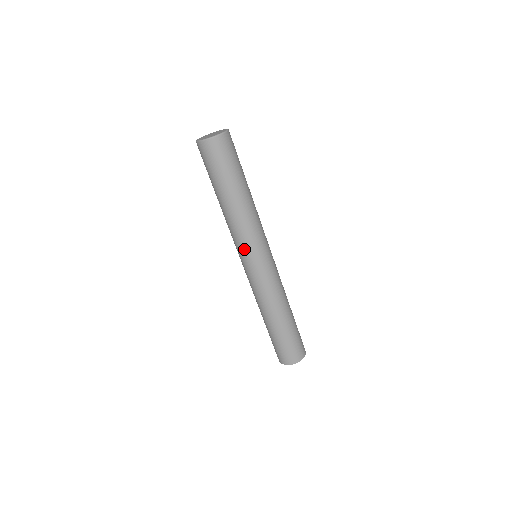
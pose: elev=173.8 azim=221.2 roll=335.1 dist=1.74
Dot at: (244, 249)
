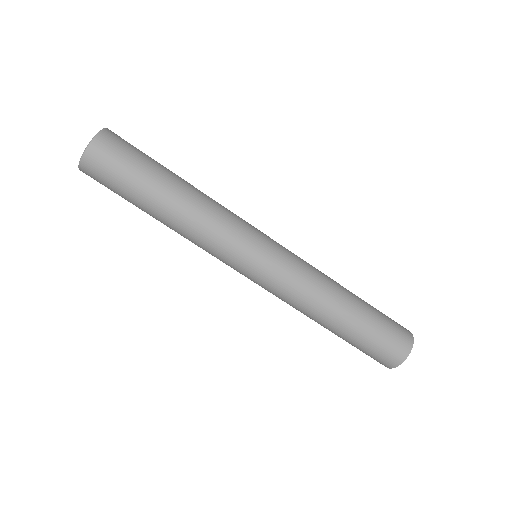
Dot at: (227, 260)
